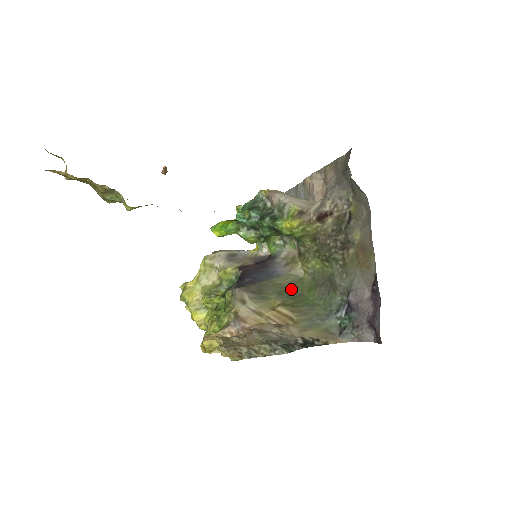
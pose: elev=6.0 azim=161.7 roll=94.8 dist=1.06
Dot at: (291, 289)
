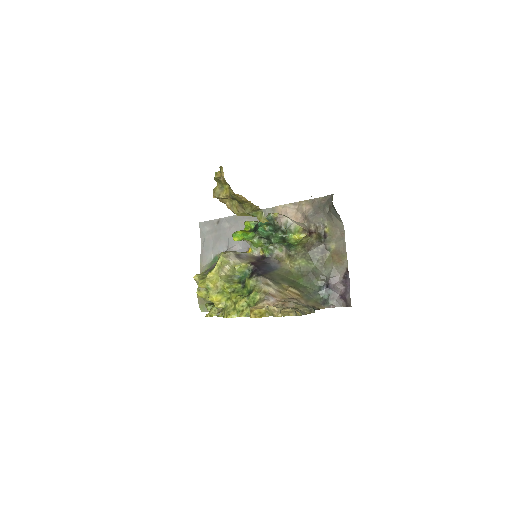
Dot at: (287, 278)
